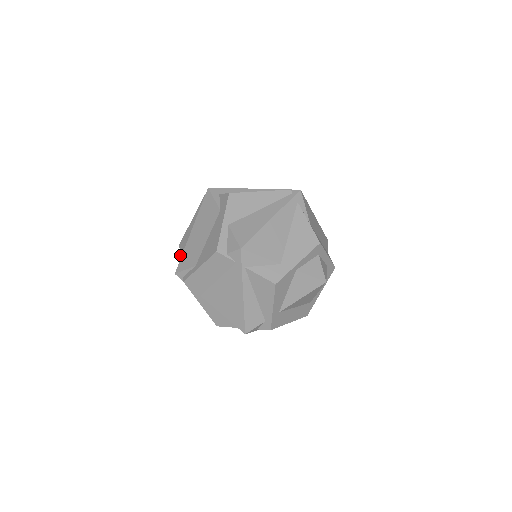
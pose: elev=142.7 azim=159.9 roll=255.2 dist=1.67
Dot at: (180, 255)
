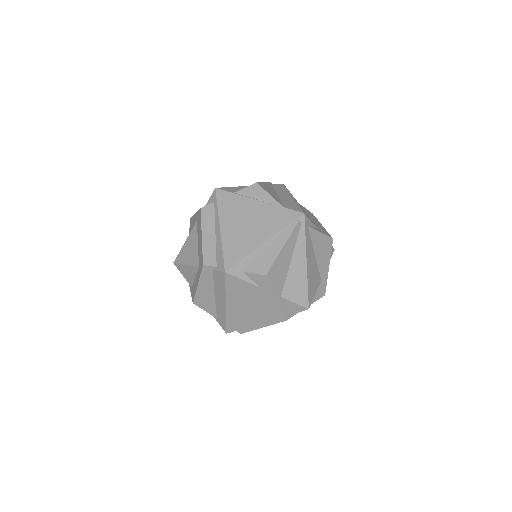
Dot at: occluded
